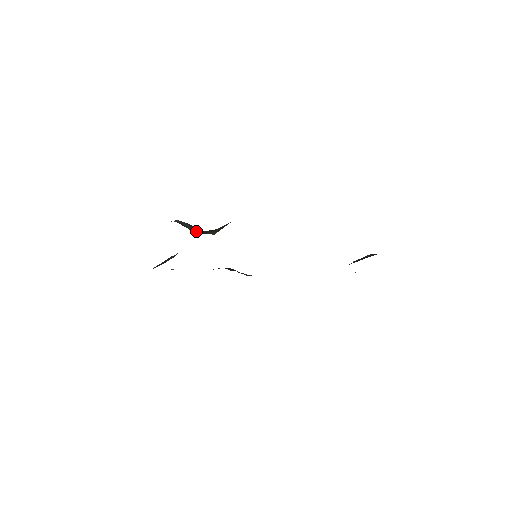
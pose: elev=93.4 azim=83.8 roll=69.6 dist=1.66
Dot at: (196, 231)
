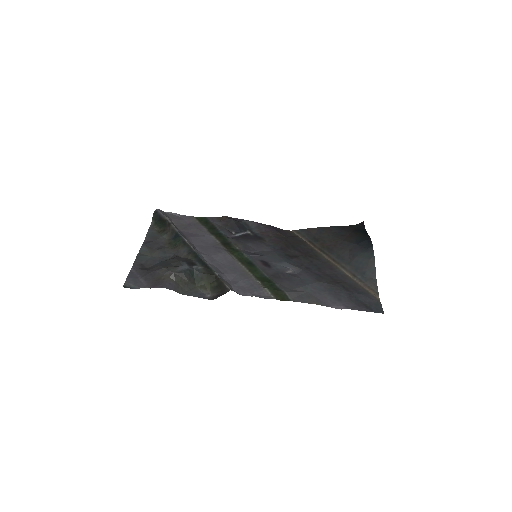
Dot at: (193, 276)
